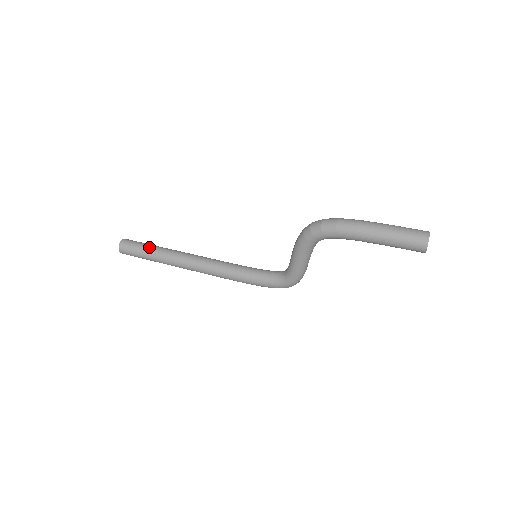
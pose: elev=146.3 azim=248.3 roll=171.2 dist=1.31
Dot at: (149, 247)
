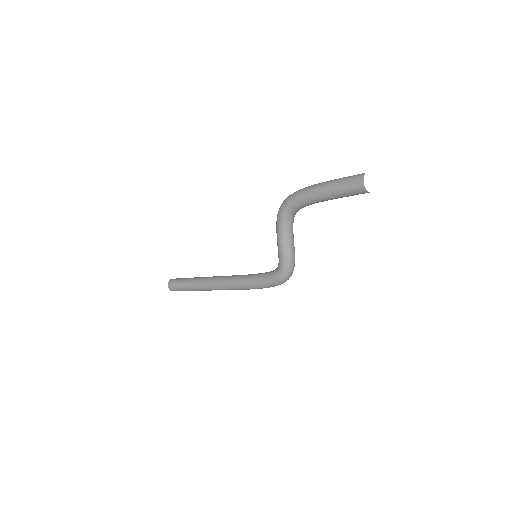
Dot at: (188, 278)
